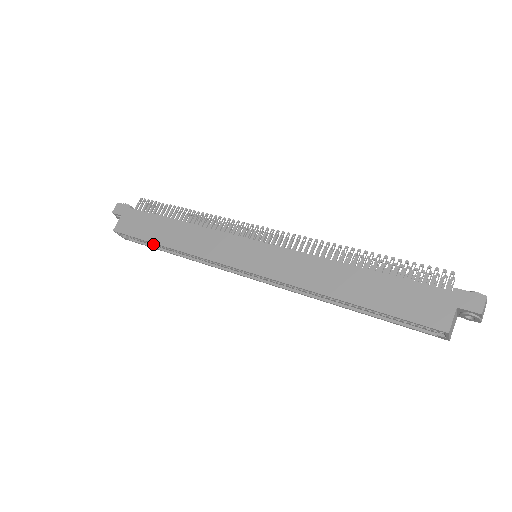
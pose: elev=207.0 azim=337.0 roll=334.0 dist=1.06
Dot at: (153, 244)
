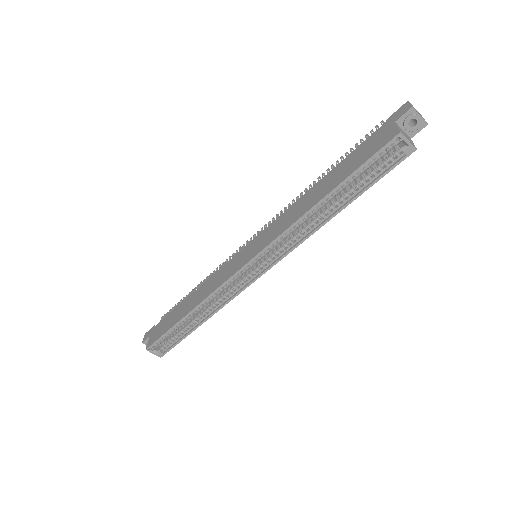
Dot at: (182, 334)
